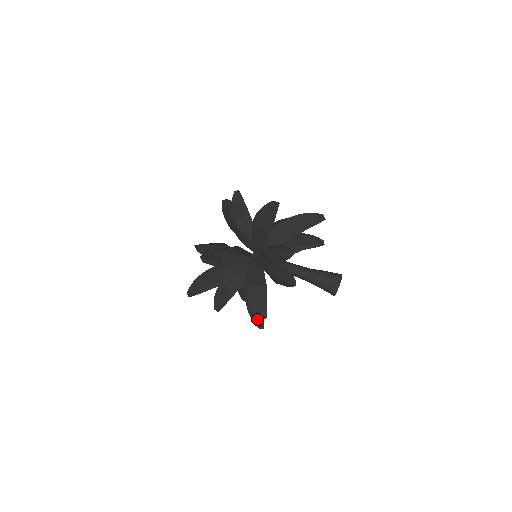
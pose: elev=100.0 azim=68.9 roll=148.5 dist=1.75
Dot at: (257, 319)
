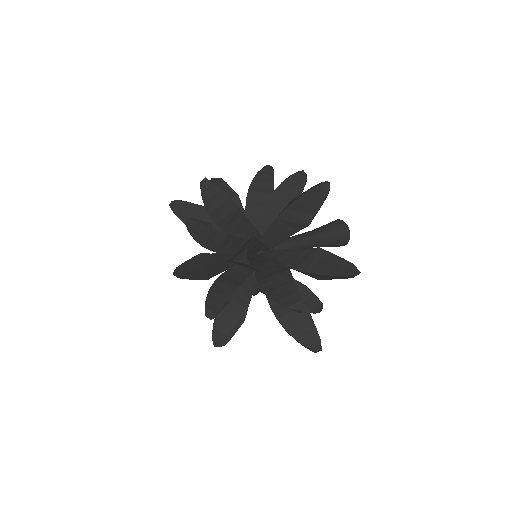
Dot at: (340, 267)
